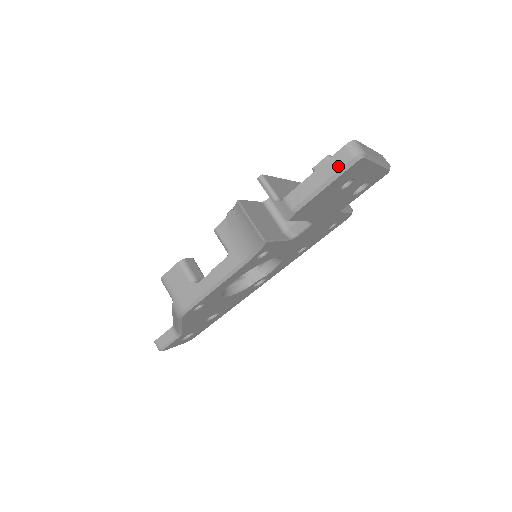
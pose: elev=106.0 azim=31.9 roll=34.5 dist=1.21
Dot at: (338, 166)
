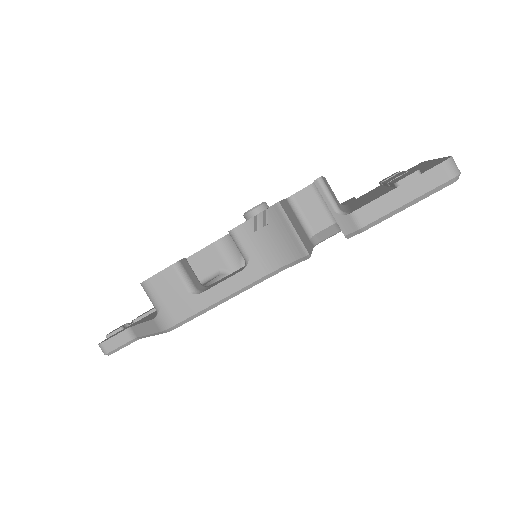
Dot at: (430, 185)
